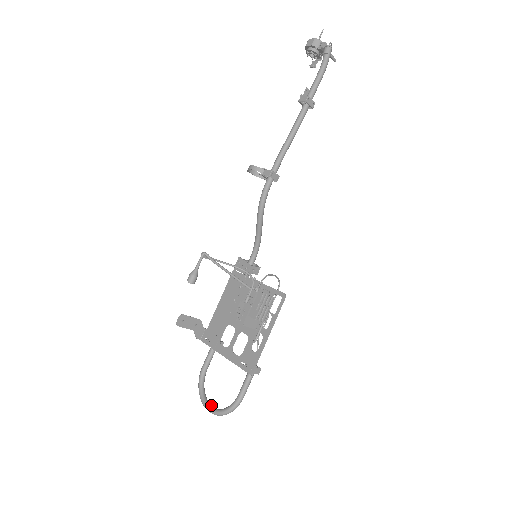
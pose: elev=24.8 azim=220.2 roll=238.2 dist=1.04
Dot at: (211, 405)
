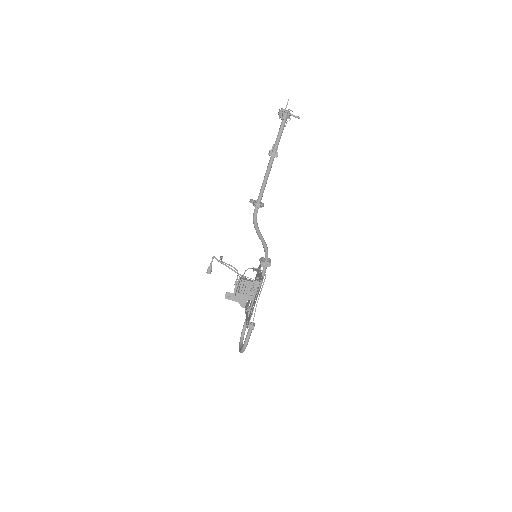
Dot at: (241, 347)
